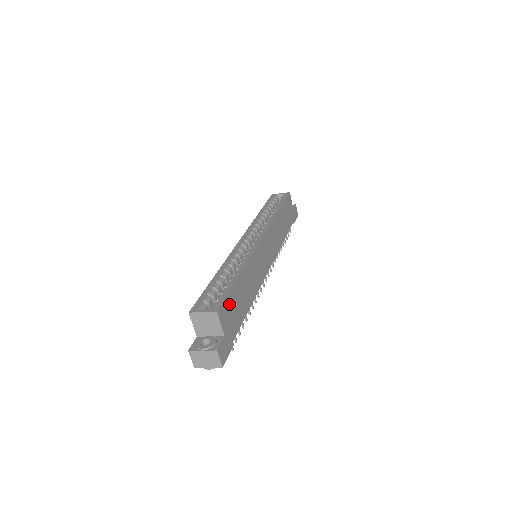
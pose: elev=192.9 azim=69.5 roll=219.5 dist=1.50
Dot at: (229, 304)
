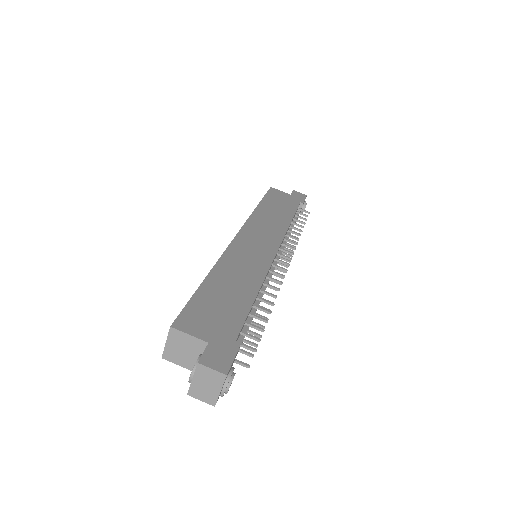
Dot at: (198, 311)
